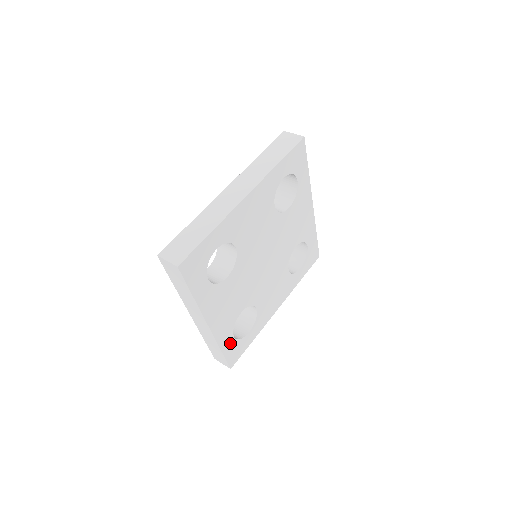
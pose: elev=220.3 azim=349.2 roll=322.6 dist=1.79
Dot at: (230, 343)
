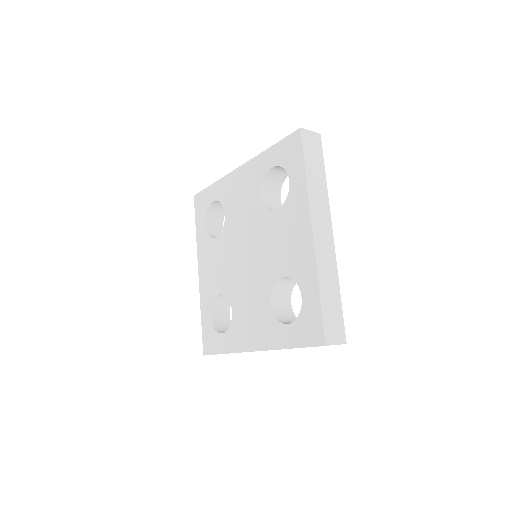
Dot at: occluded
